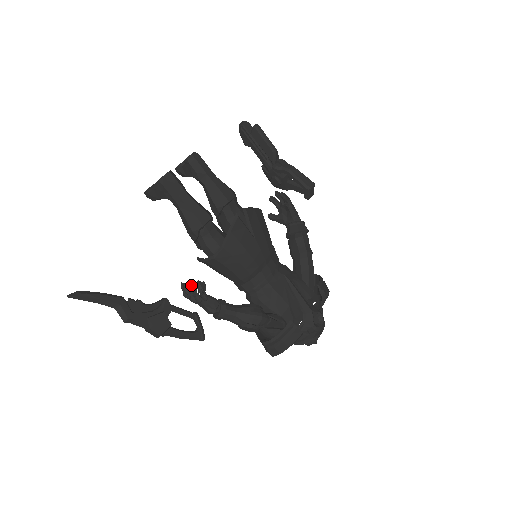
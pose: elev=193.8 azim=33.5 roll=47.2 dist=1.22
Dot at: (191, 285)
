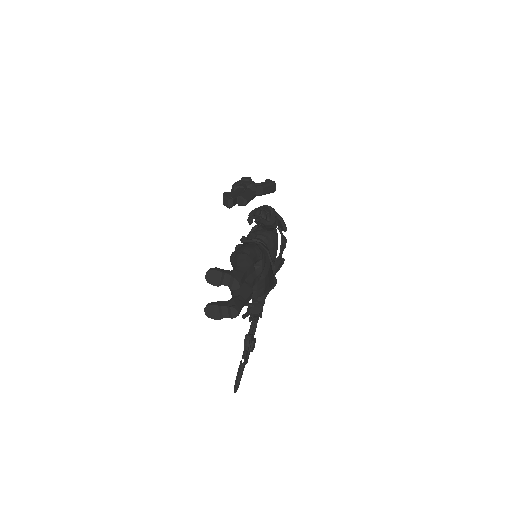
Dot at: occluded
